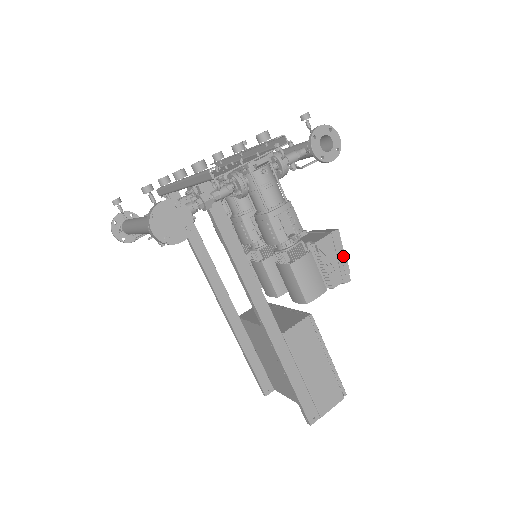
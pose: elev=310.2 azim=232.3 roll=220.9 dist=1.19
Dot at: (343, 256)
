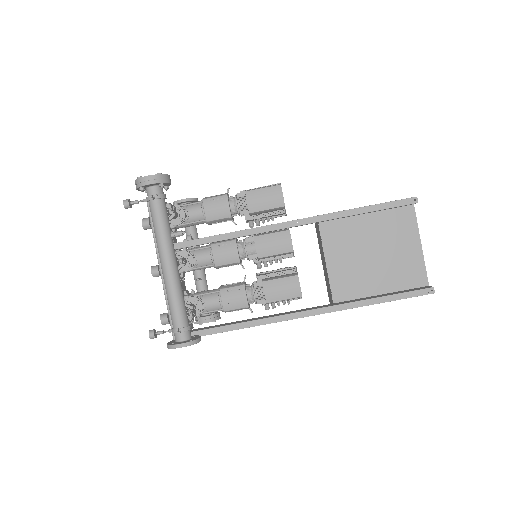
Dot at: occluded
